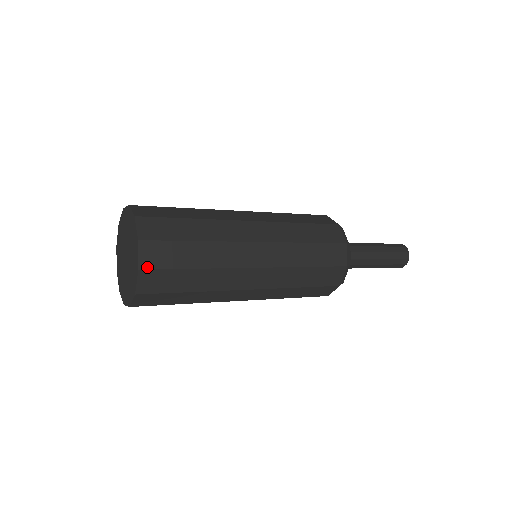
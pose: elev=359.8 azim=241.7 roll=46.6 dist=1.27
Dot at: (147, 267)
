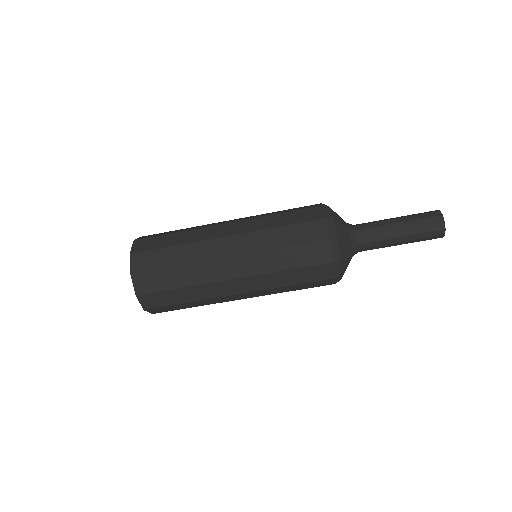
Dot at: (137, 272)
